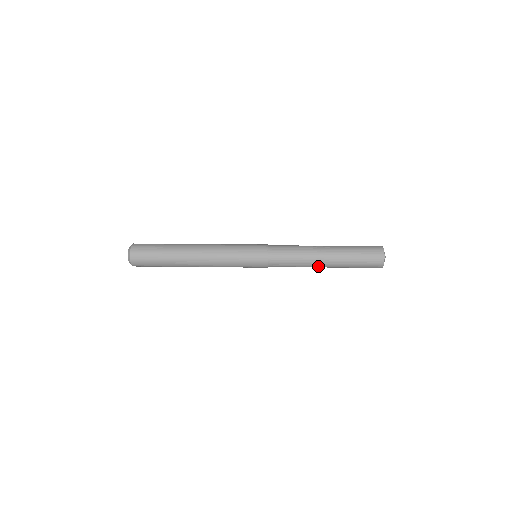
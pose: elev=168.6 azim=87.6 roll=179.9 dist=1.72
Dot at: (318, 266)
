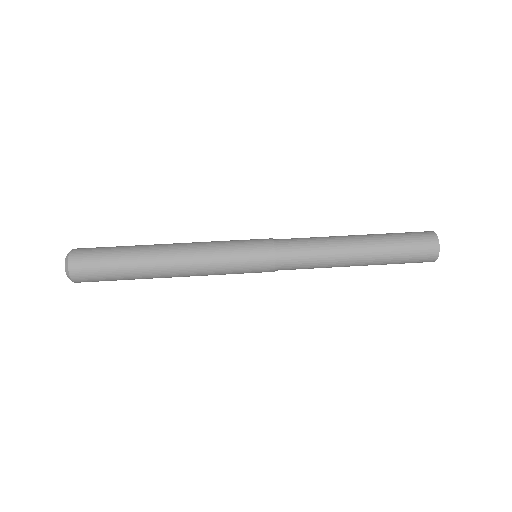
Dot at: (346, 265)
